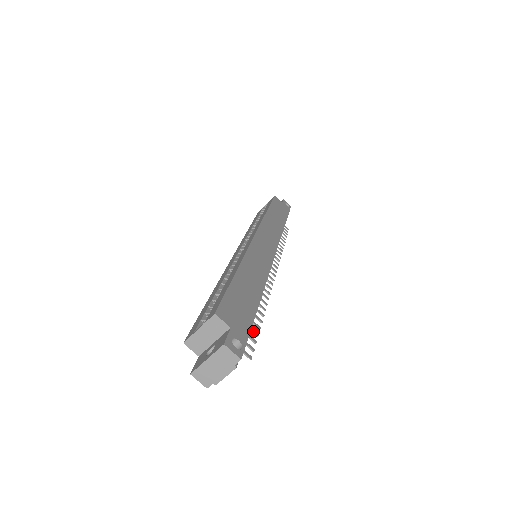
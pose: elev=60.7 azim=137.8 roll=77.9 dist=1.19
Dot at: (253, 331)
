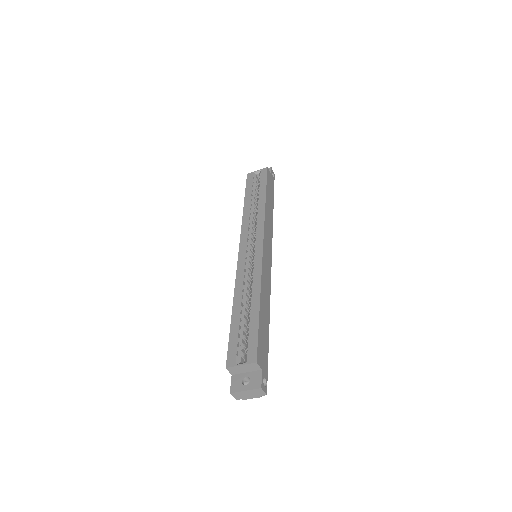
Dot at: occluded
